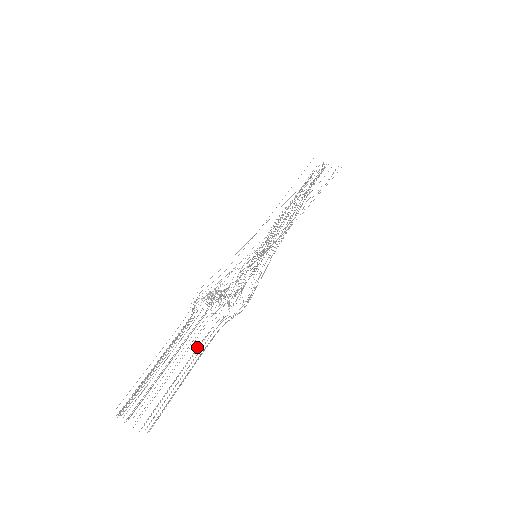
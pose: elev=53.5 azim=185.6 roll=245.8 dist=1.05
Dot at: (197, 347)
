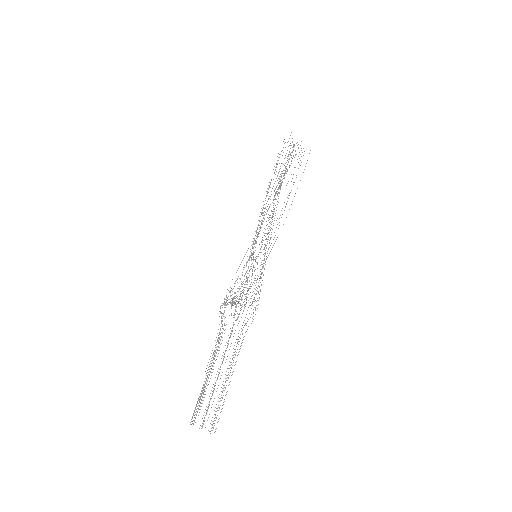
Dot at: (232, 358)
